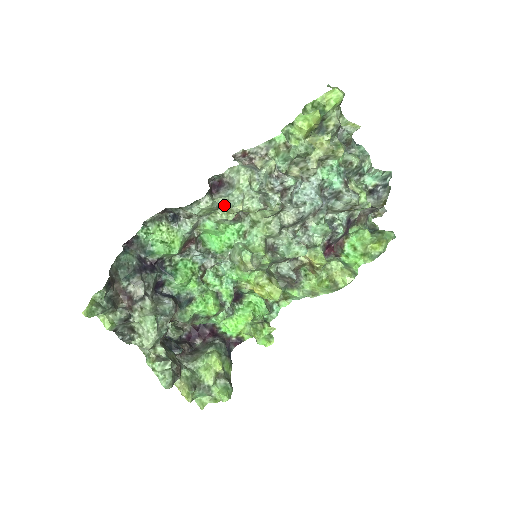
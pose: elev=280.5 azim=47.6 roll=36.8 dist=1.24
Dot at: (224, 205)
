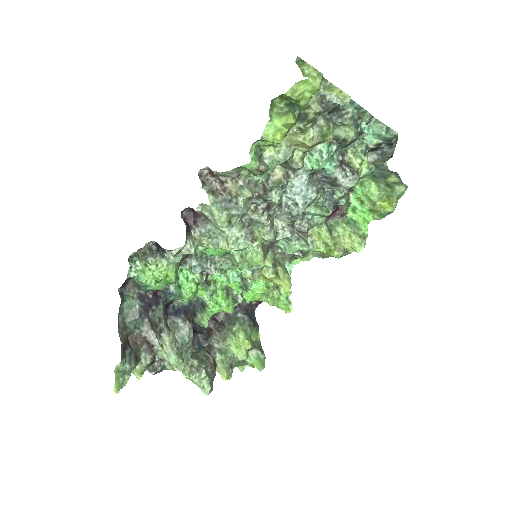
Dot at: (207, 238)
